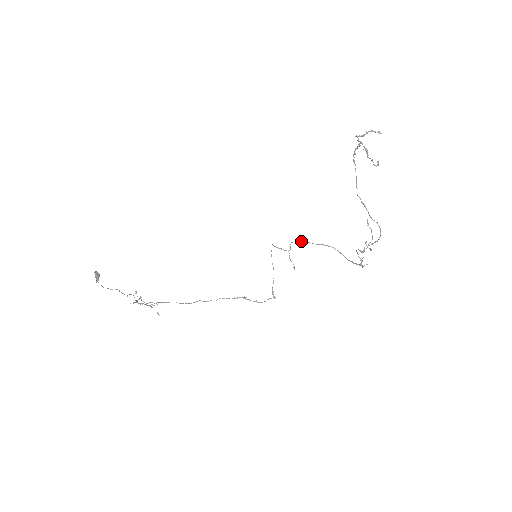
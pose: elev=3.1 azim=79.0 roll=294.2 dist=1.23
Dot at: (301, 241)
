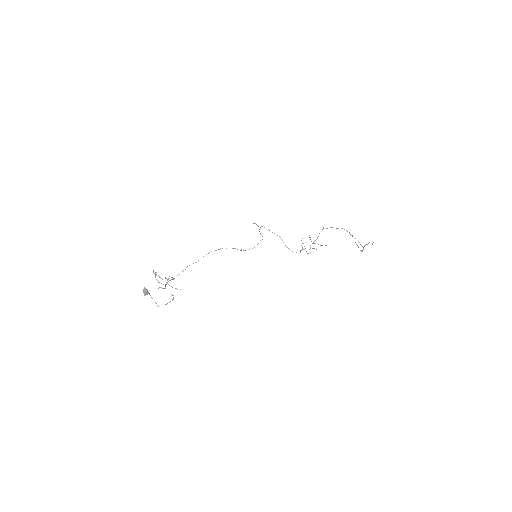
Dot at: occluded
